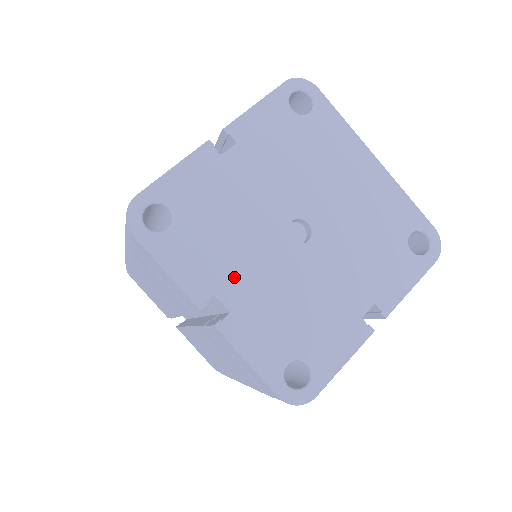
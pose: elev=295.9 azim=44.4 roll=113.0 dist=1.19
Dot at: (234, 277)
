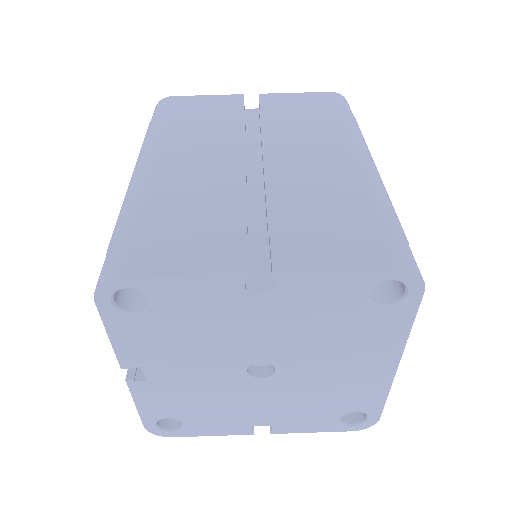
Dot at: (170, 366)
